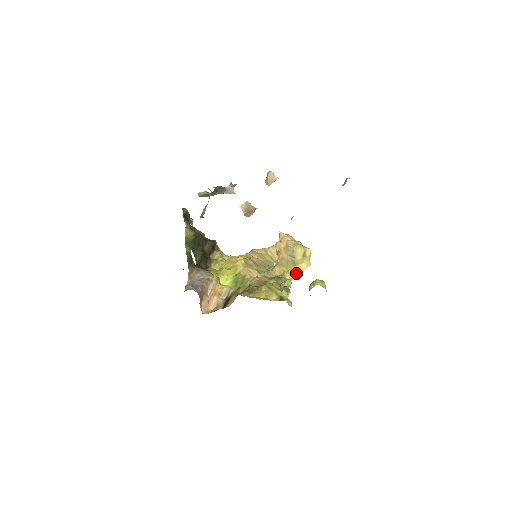
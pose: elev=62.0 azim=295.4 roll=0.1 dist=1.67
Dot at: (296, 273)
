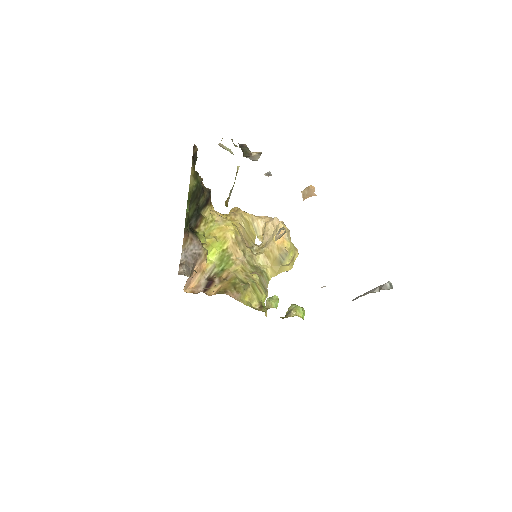
Dot at: (278, 272)
